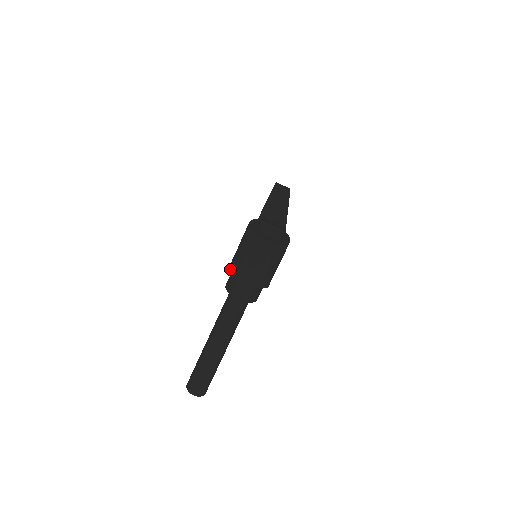
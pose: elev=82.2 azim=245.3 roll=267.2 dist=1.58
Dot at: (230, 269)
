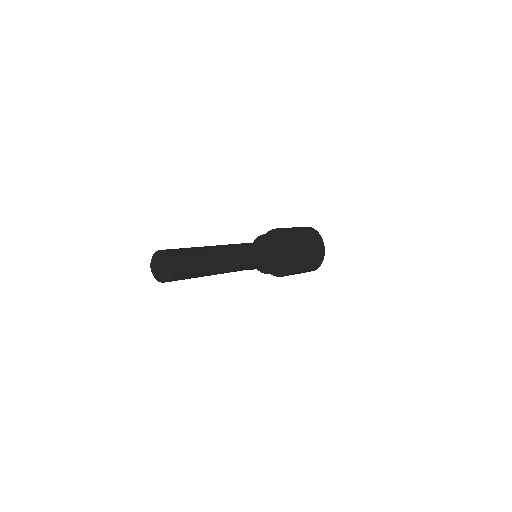
Dot at: (285, 229)
